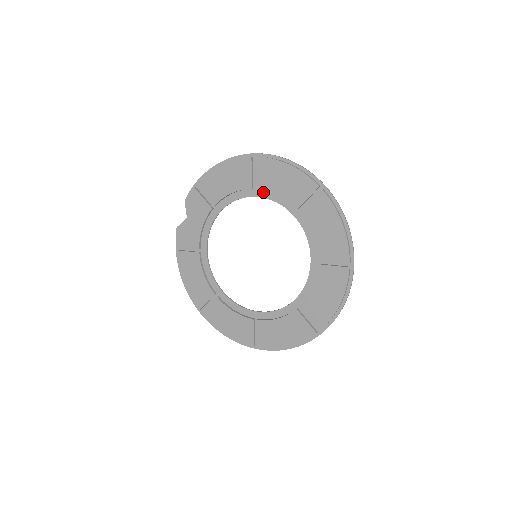
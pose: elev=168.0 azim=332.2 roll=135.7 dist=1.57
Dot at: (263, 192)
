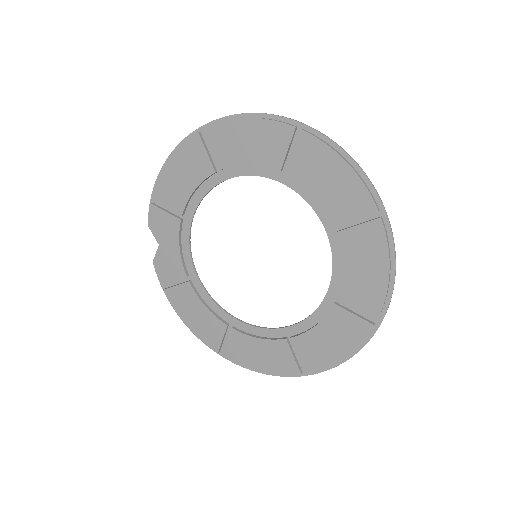
Dot at: (231, 170)
